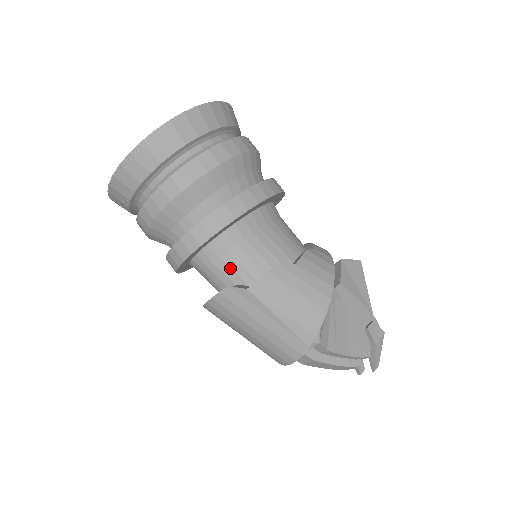
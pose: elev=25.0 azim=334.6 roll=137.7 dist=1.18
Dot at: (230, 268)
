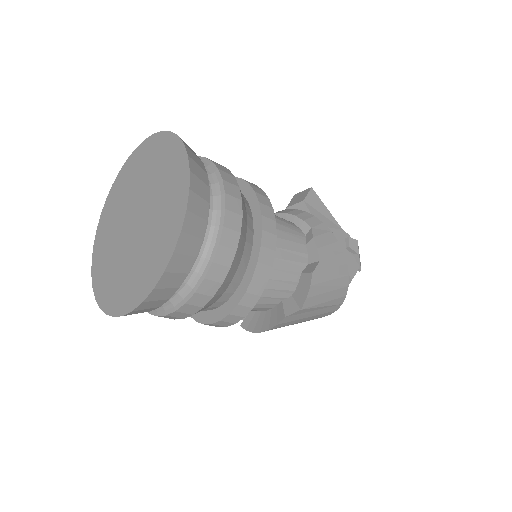
Dot at: (269, 297)
